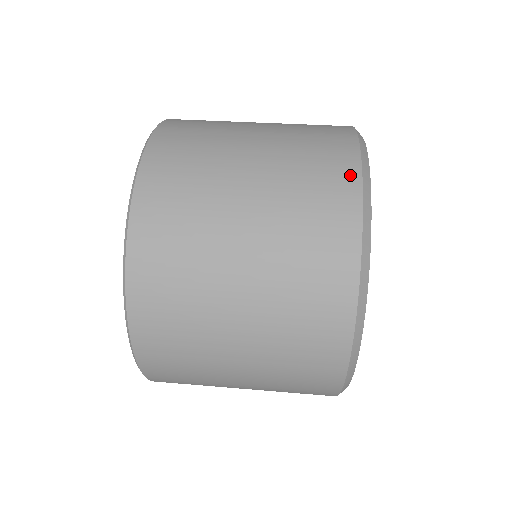
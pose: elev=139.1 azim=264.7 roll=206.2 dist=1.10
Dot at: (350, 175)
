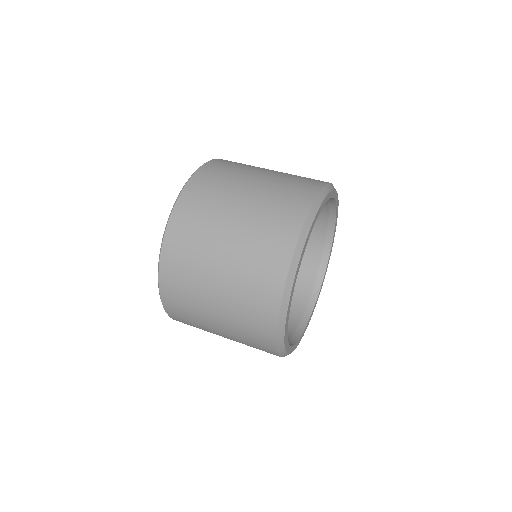
Dot at: (277, 286)
